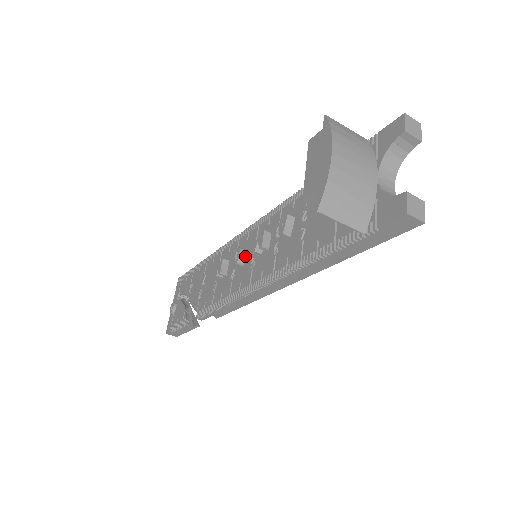
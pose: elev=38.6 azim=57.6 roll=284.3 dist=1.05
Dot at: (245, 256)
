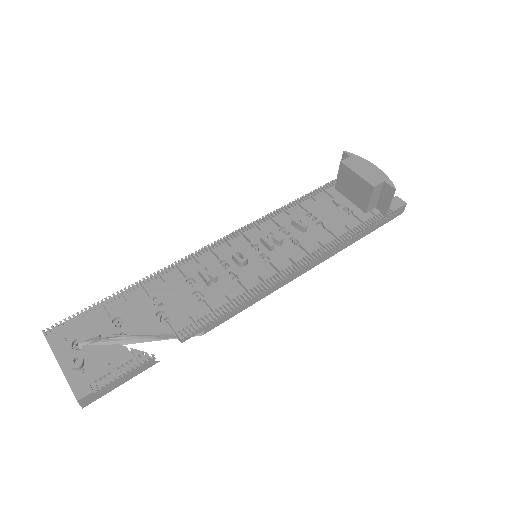
Dot at: occluded
